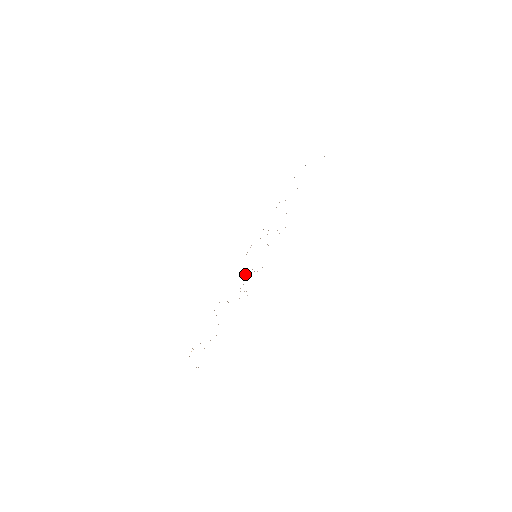
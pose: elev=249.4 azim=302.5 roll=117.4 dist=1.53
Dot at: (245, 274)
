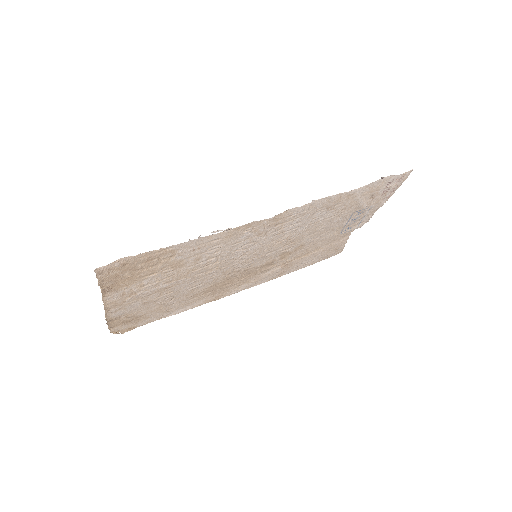
Dot at: (232, 264)
